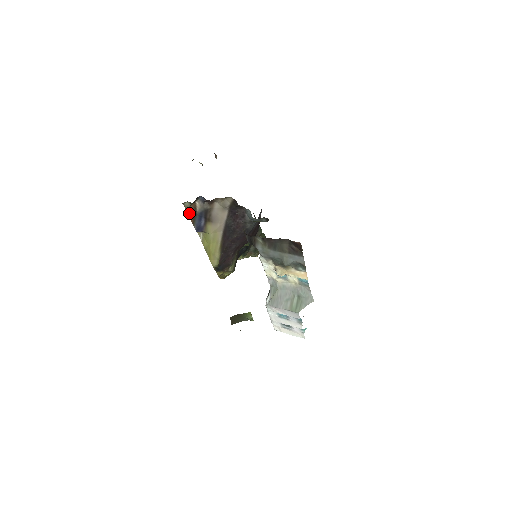
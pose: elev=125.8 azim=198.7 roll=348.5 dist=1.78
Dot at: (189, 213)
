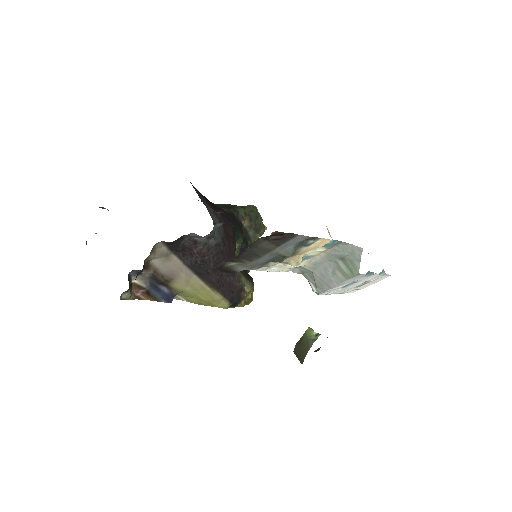
Dot at: (140, 298)
